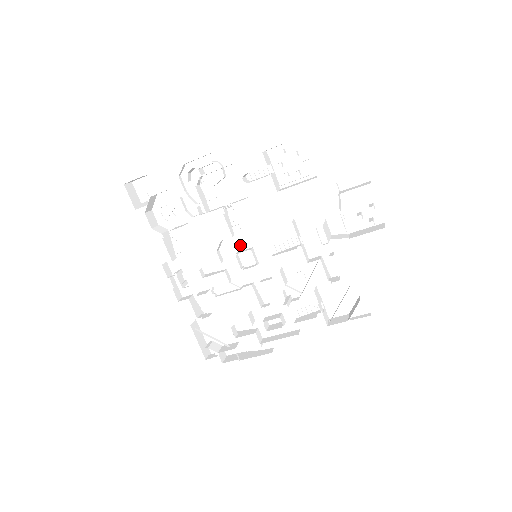
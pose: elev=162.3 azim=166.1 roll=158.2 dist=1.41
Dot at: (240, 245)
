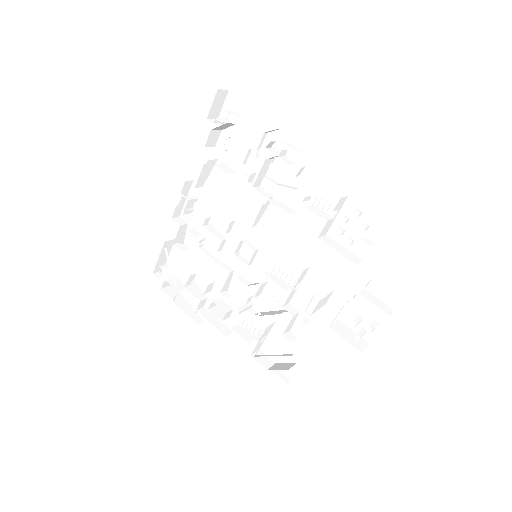
Dot at: (252, 237)
